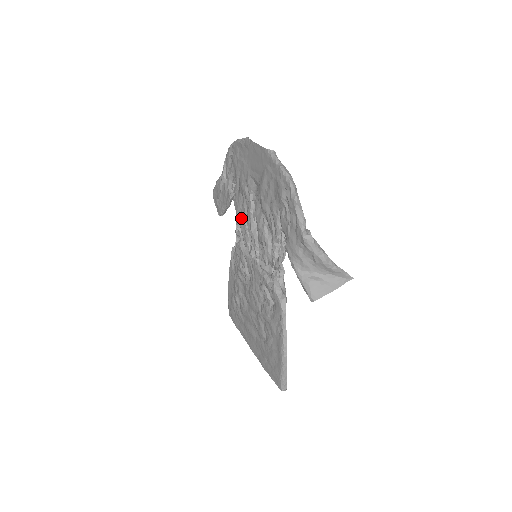
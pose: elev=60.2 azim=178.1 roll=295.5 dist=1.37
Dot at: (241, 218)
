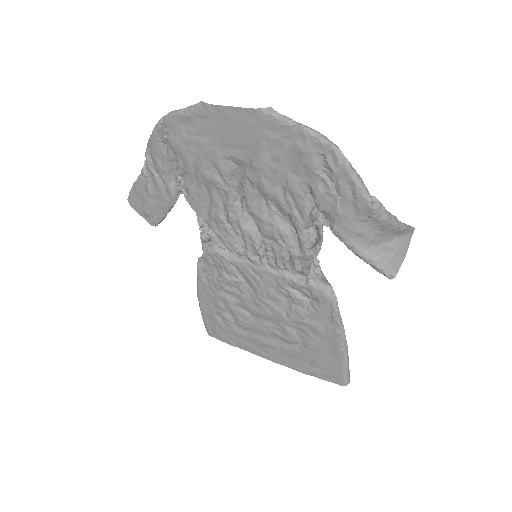
Dot at: (212, 218)
